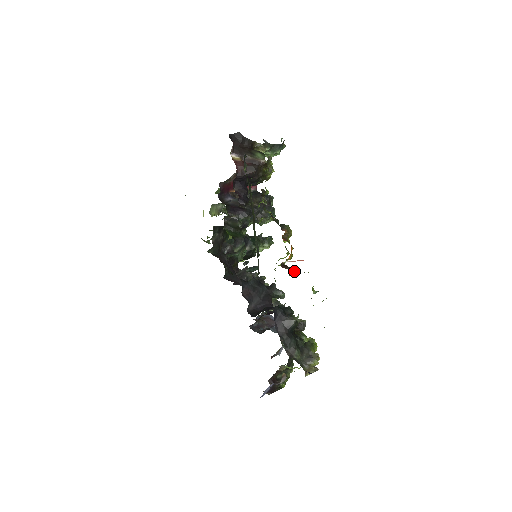
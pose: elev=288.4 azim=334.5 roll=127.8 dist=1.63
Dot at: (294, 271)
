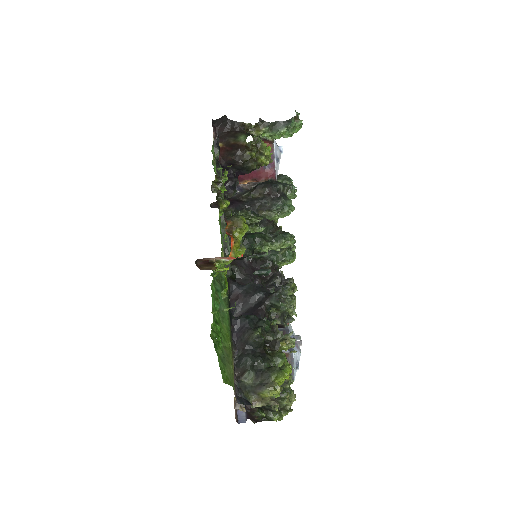
Dot at: (202, 269)
